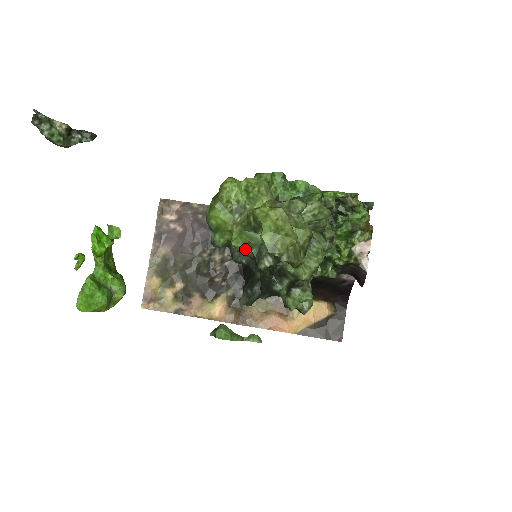
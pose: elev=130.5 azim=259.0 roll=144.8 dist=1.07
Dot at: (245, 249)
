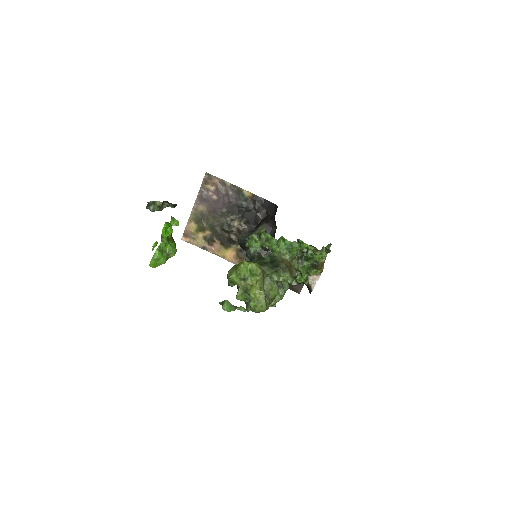
Dot at: occluded
